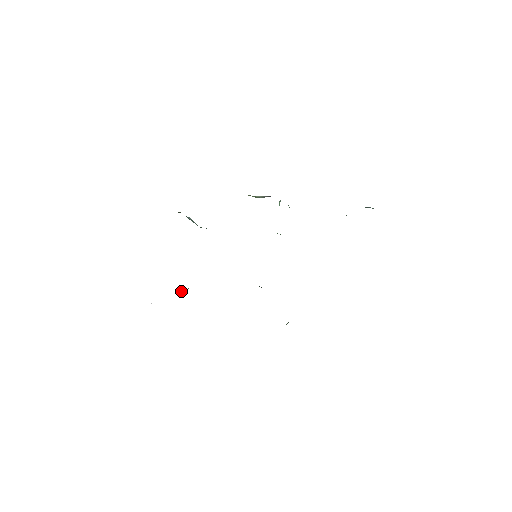
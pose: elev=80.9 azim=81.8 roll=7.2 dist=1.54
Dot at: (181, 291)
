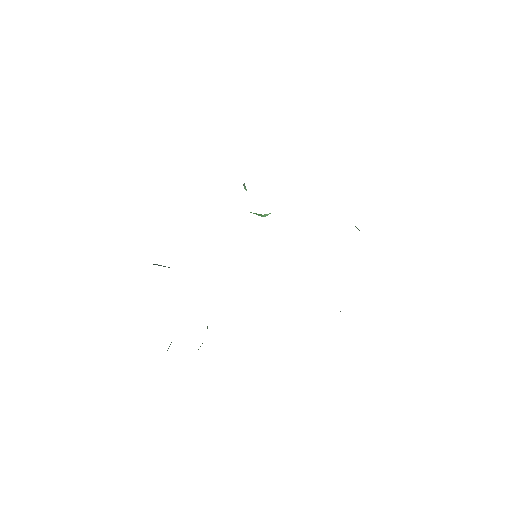
Dot at: occluded
